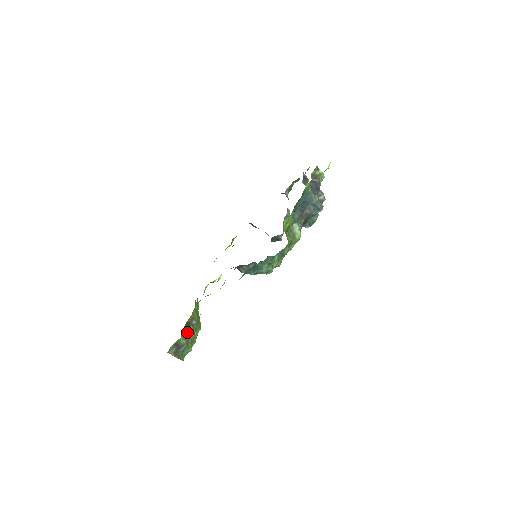
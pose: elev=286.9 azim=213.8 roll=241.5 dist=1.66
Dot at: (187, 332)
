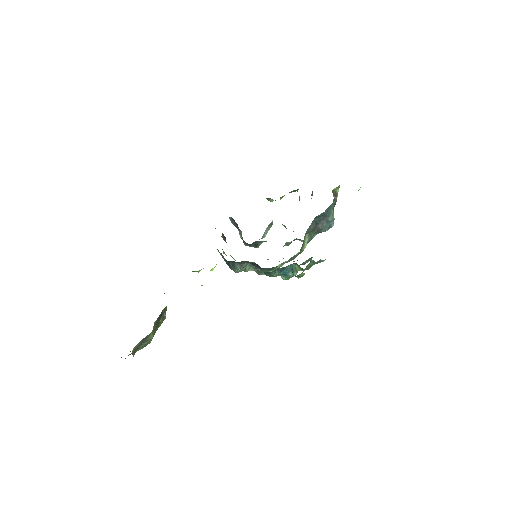
Dot at: (157, 325)
